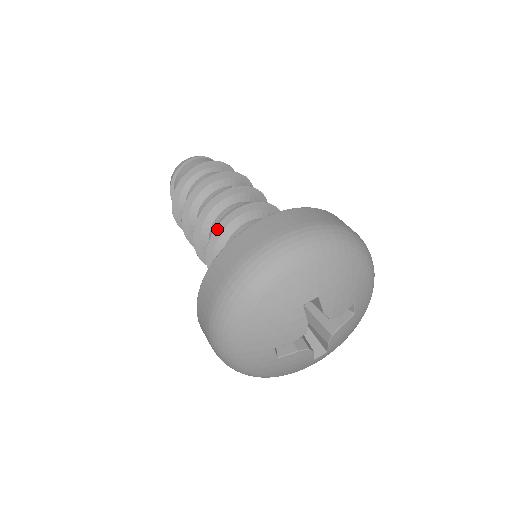
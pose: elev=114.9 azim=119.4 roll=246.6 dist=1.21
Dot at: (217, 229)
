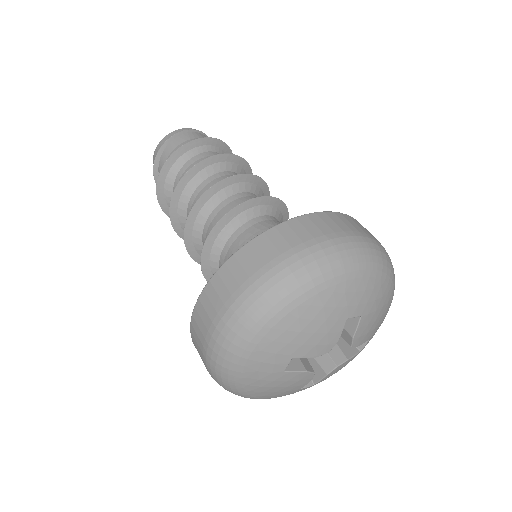
Dot at: (238, 207)
